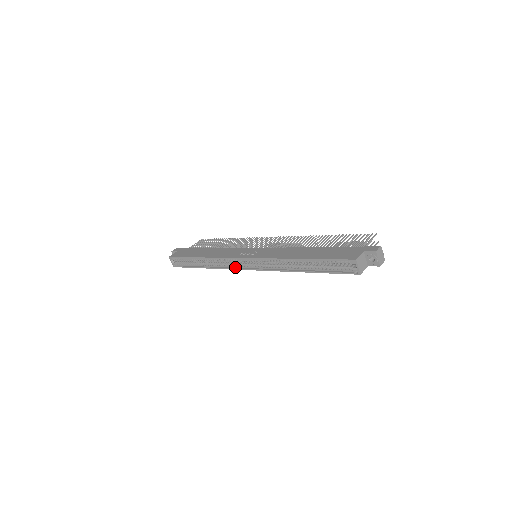
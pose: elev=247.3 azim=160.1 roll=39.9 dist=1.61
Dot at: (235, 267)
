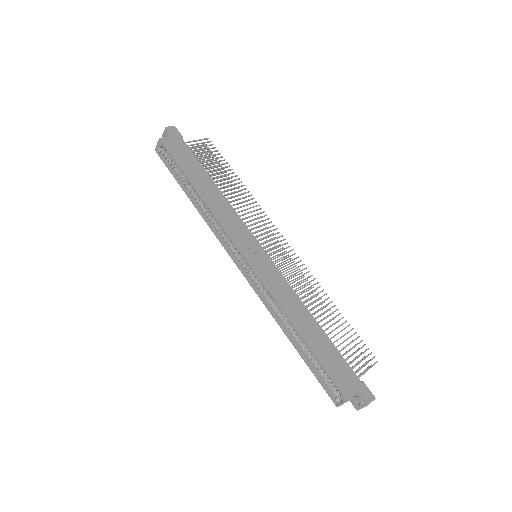
Dot at: (226, 245)
